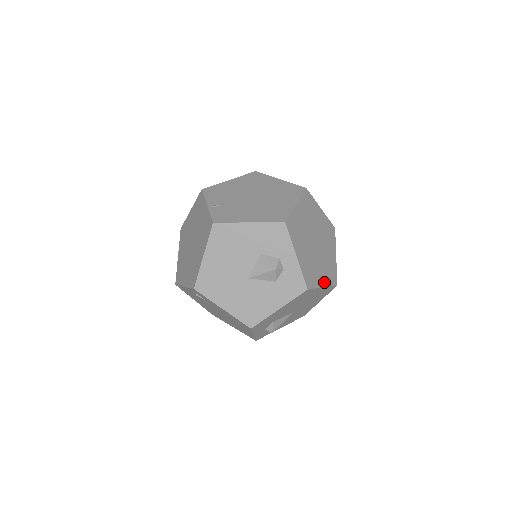
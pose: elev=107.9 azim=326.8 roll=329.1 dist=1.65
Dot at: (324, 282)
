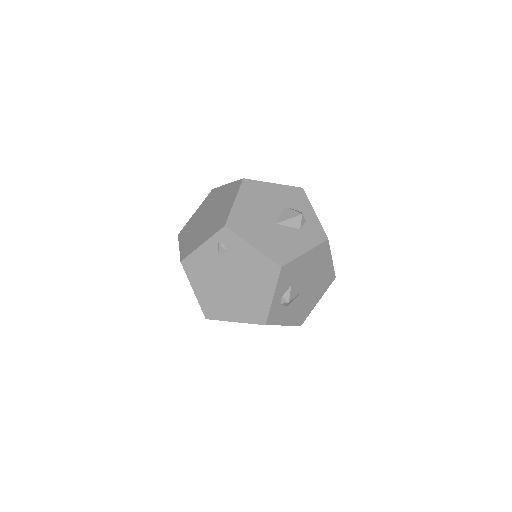
Dot at: occluded
